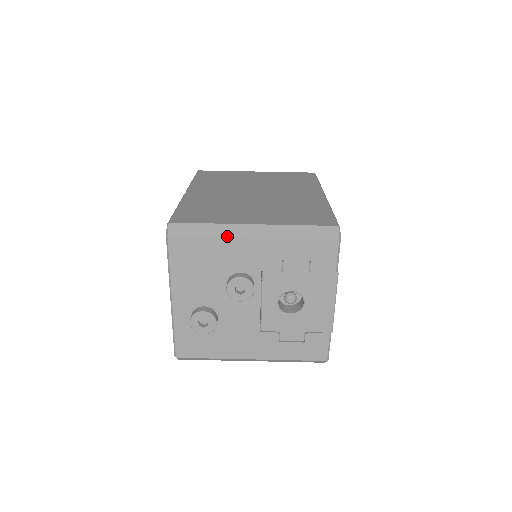
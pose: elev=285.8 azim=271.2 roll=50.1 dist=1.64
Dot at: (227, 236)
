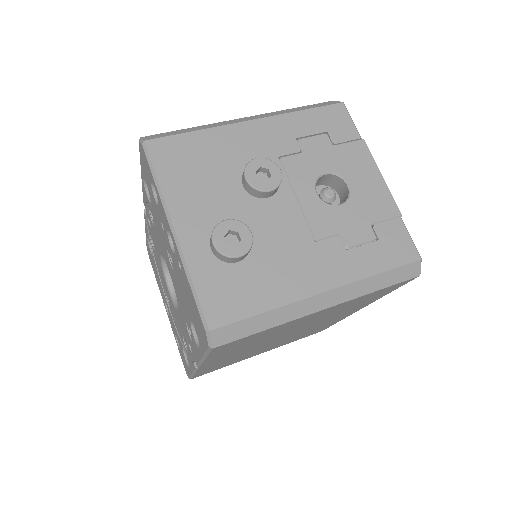
Dot at: (219, 126)
